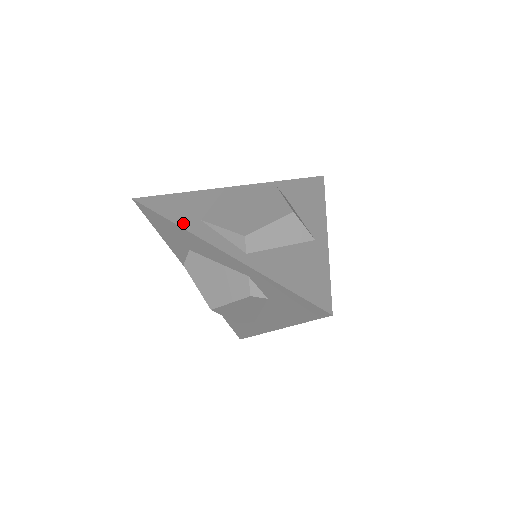
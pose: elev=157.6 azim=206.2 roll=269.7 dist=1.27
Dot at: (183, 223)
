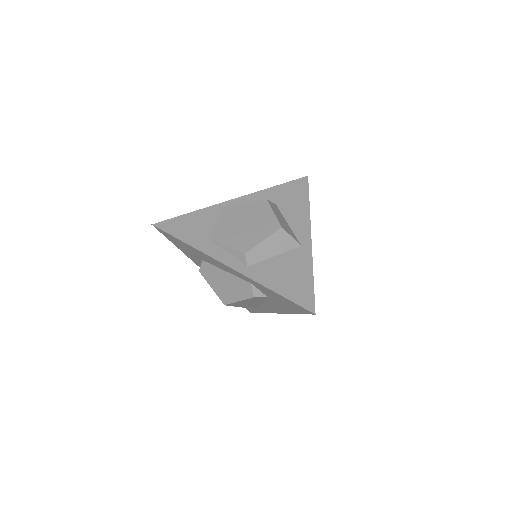
Dot at: (195, 244)
